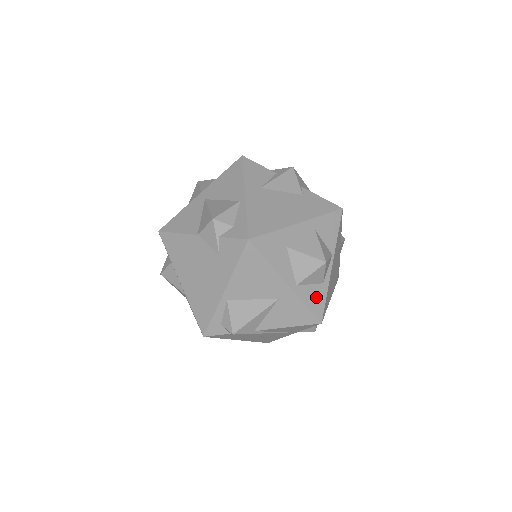
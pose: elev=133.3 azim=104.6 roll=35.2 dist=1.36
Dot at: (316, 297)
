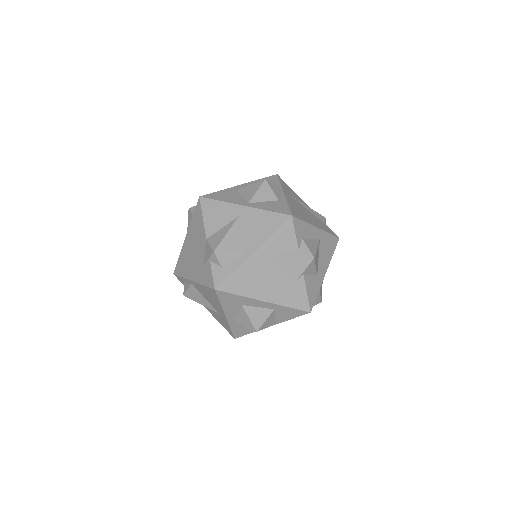
Dot at: (242, 330)
